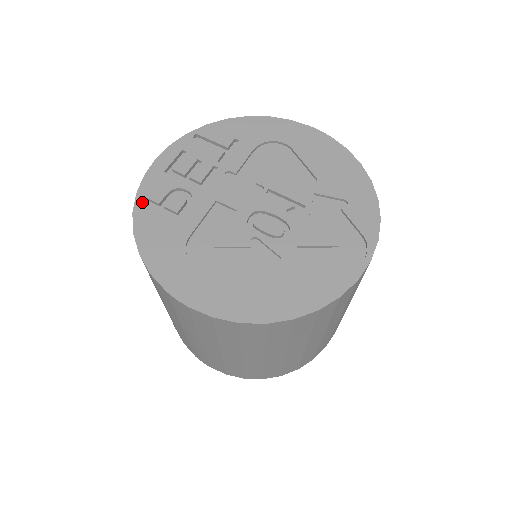
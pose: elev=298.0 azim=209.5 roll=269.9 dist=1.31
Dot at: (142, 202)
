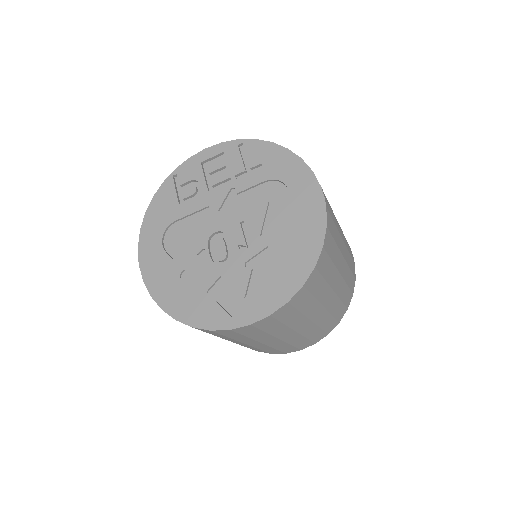
Dot at: (173, 178)
